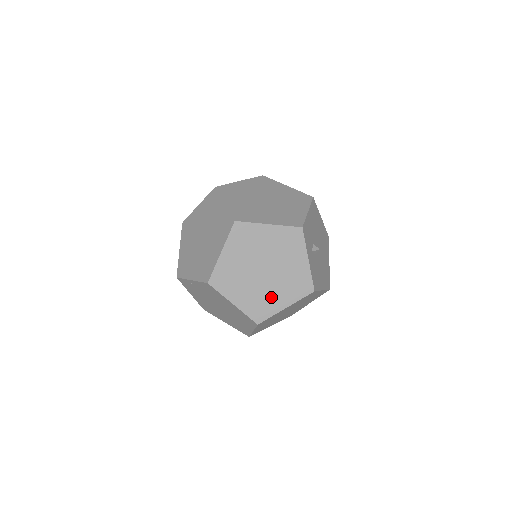
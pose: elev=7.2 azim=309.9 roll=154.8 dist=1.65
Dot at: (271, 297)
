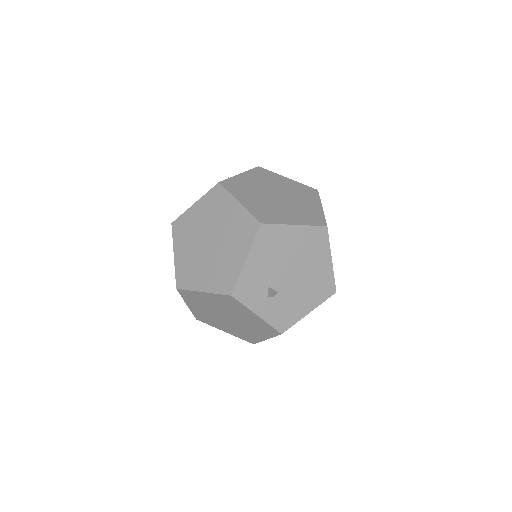
Dot at: (249, 332)
